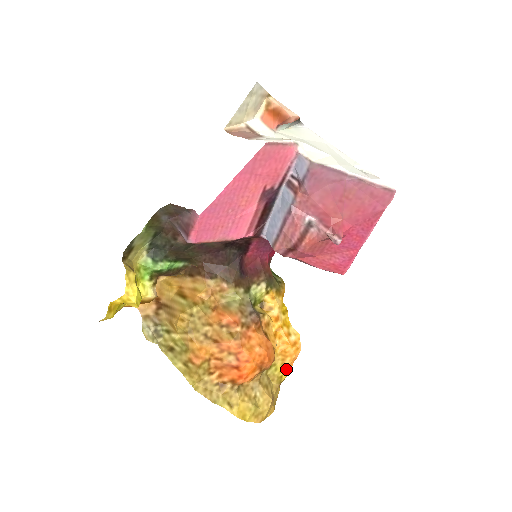
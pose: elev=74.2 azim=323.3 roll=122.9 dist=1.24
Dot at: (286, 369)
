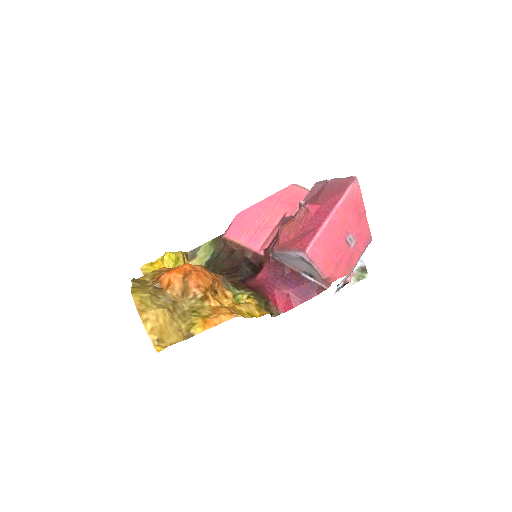
Dot at: (204, 321)
